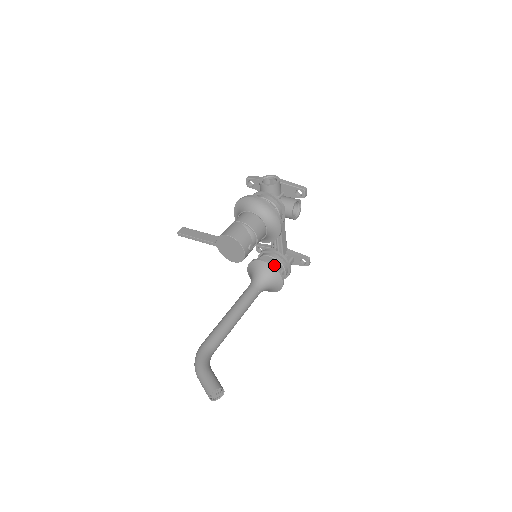
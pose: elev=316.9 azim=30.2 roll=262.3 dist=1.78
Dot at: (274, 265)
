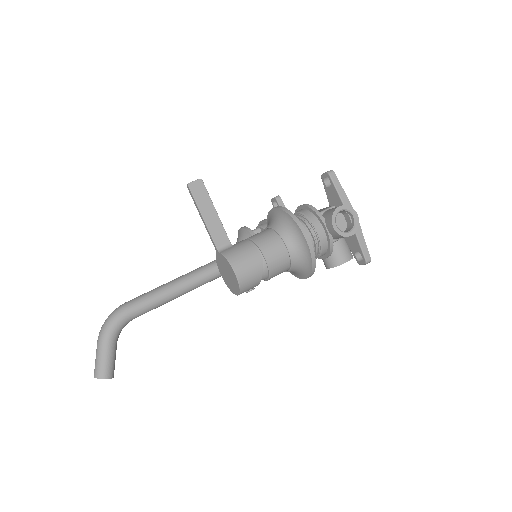
Dot at: occluded
